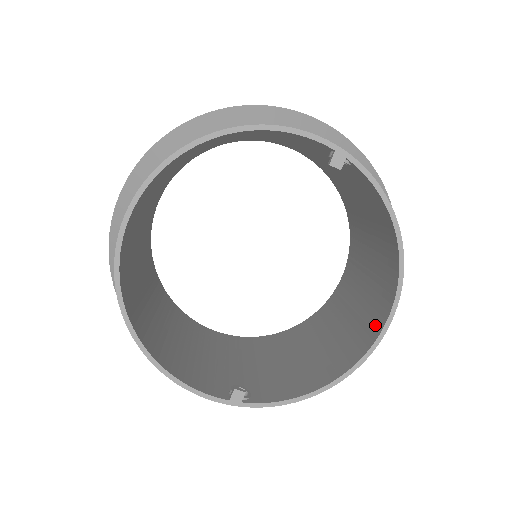
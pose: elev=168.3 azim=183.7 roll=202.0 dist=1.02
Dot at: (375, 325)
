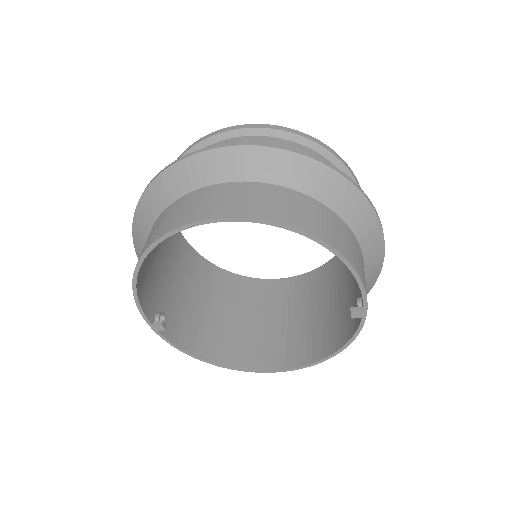
Dot at: (265, 360)
